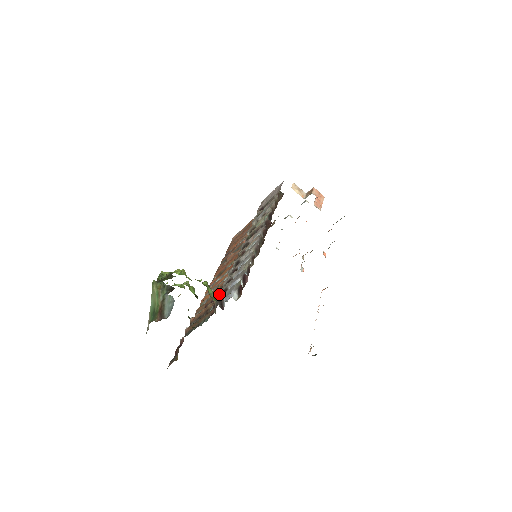
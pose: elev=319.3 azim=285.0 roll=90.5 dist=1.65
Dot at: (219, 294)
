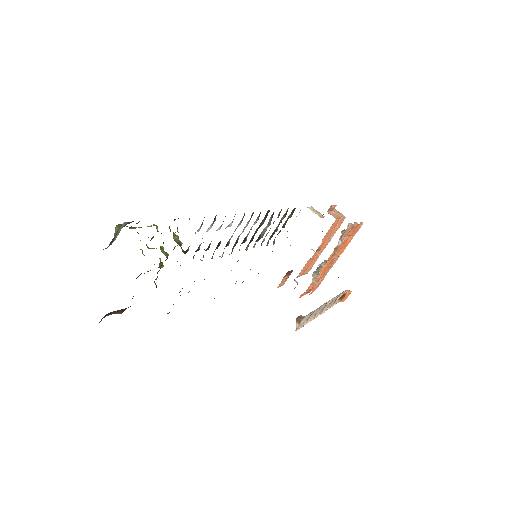
Dot at: (193, 257)
